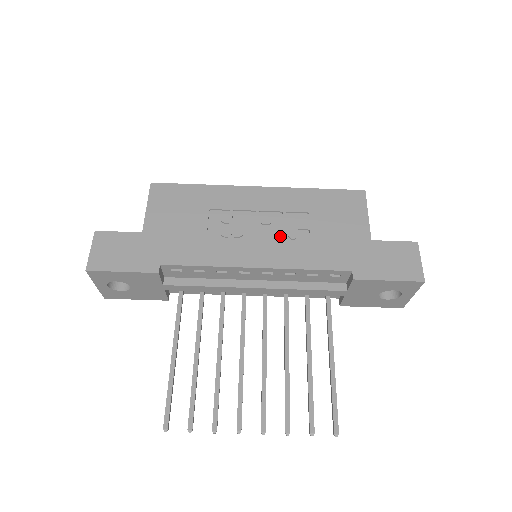
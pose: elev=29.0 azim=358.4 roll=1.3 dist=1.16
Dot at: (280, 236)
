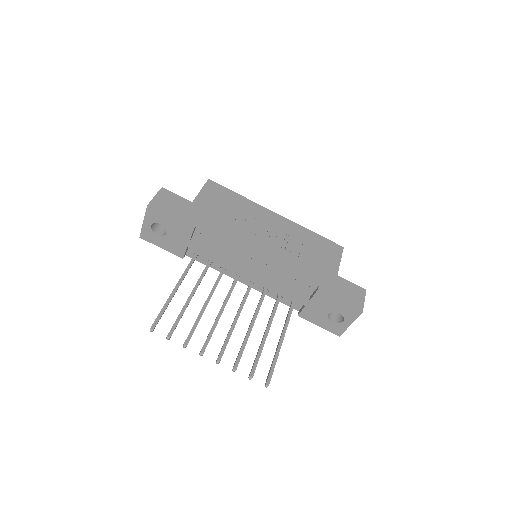
Dot at: (280, 246)
